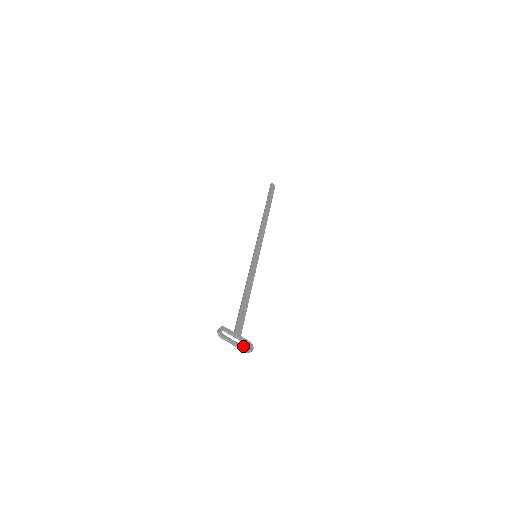
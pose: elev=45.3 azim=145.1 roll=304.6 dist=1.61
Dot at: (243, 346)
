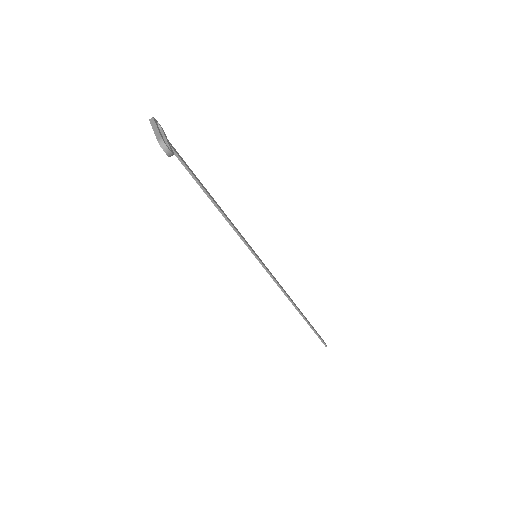
Dot at: (162, 137)
